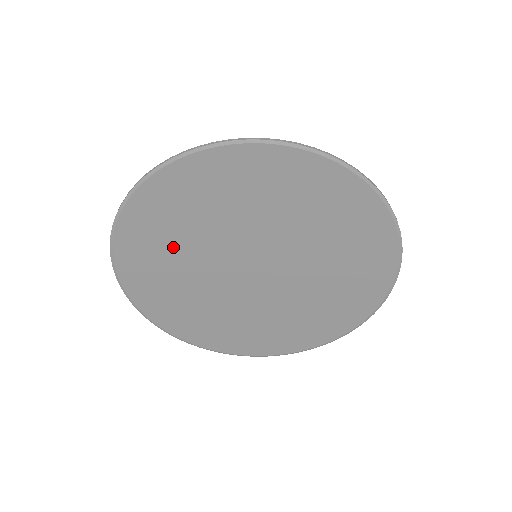
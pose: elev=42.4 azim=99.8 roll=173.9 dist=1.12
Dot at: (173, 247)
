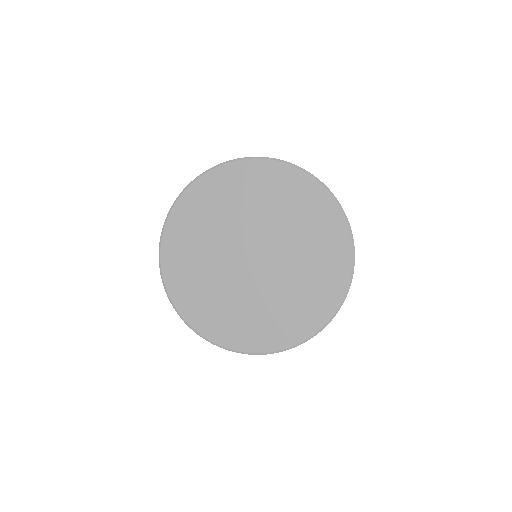
Dot at: (202, 231)
